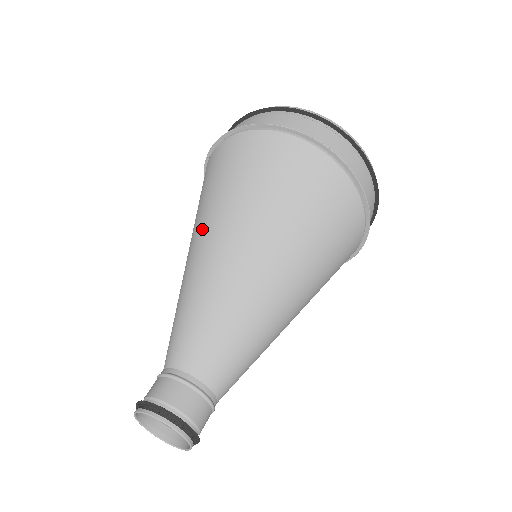
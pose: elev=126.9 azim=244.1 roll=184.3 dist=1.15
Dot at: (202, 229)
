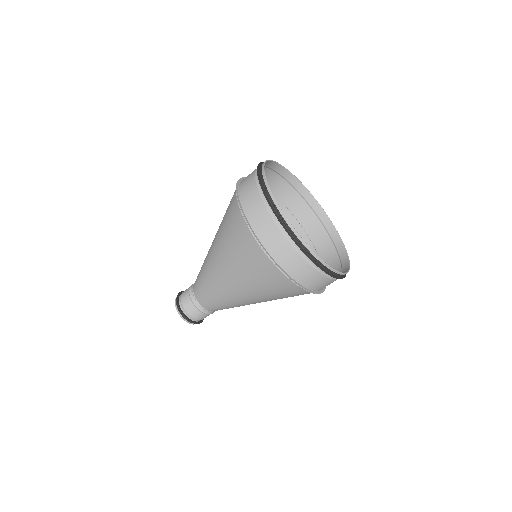
Dot at: (215, 241)
